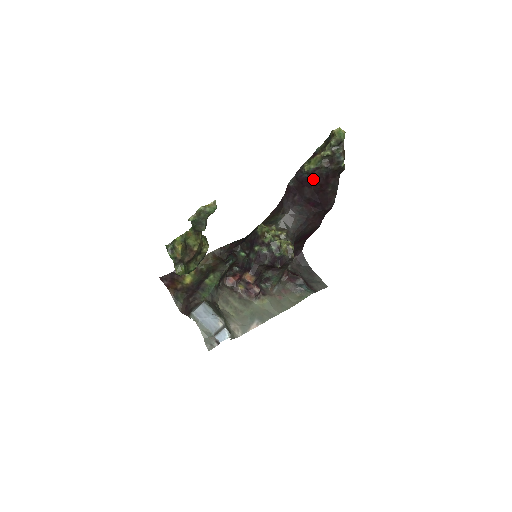
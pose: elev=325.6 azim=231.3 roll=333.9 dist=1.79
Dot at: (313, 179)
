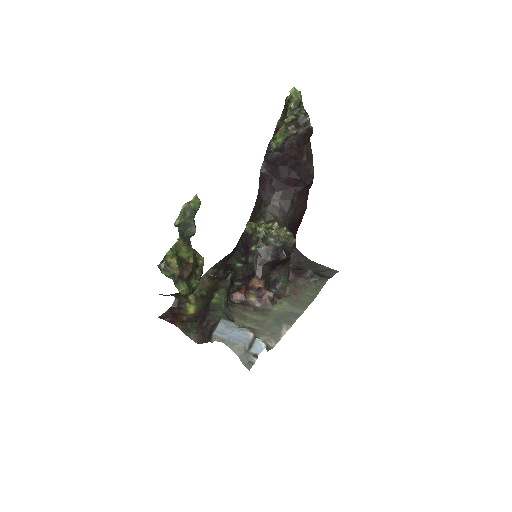
Dot at: (285, 154)
